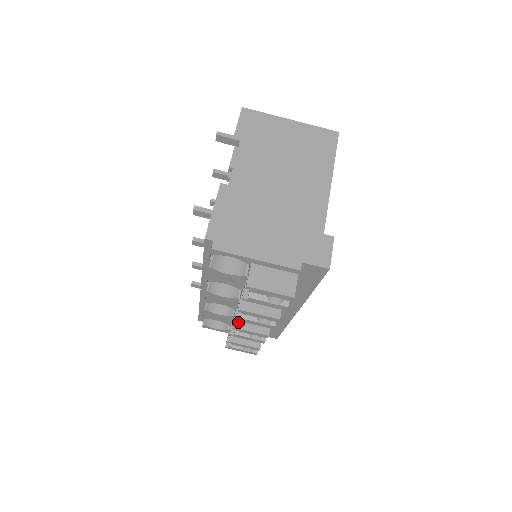
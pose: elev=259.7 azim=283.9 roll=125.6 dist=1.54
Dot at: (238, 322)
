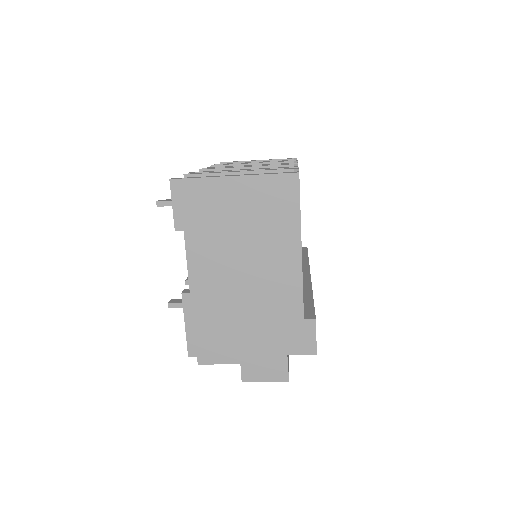
Dot at: occluded
